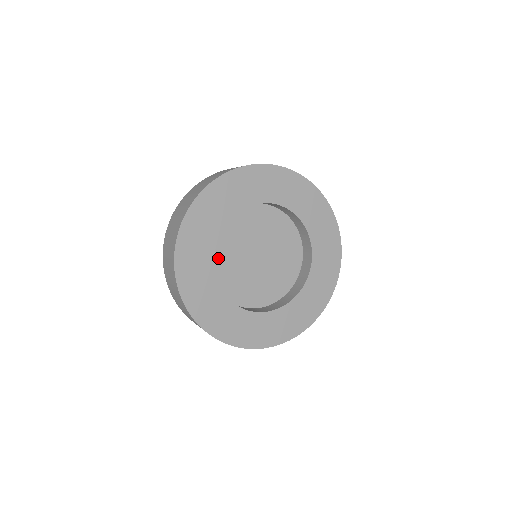
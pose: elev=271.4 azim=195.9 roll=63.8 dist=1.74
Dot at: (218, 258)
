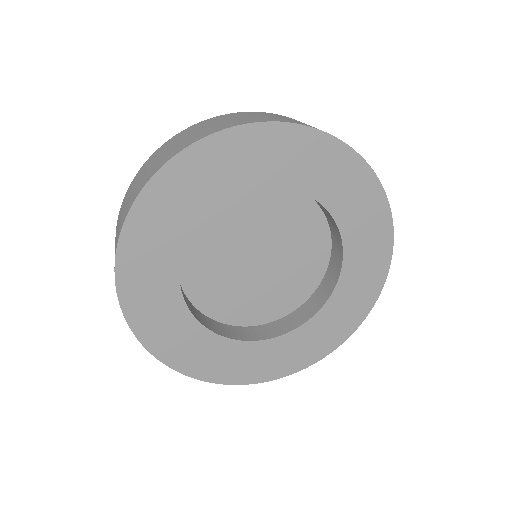
Dot at: (210, 299)
